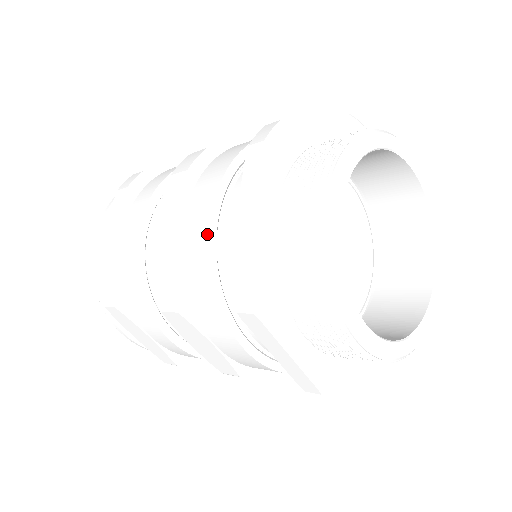
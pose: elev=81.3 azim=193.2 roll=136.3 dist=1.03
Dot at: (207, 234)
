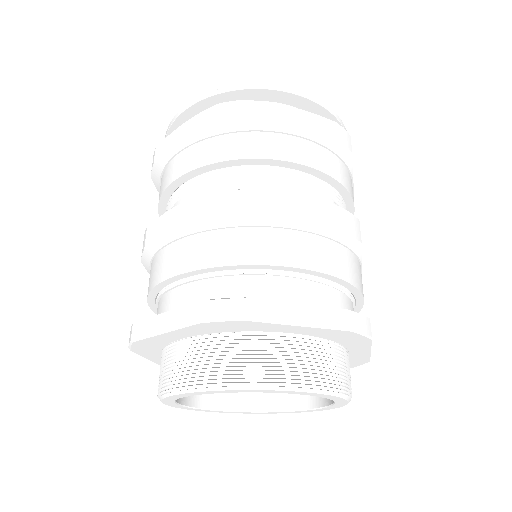
Dot at: (162, 280)
